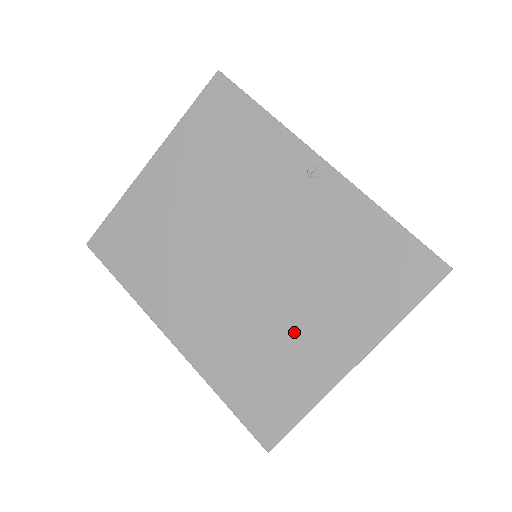
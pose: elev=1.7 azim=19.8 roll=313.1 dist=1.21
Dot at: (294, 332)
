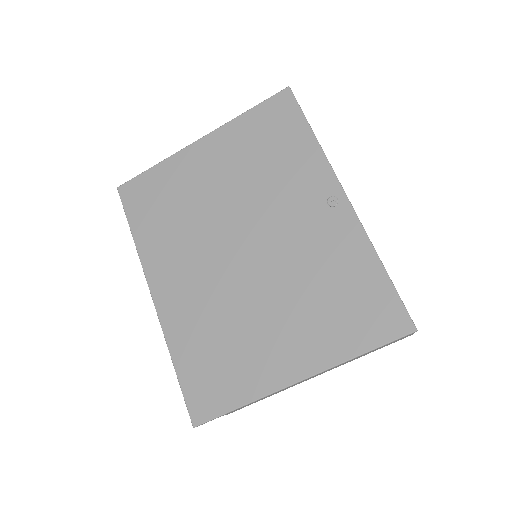
Dot at: (260, 331)
